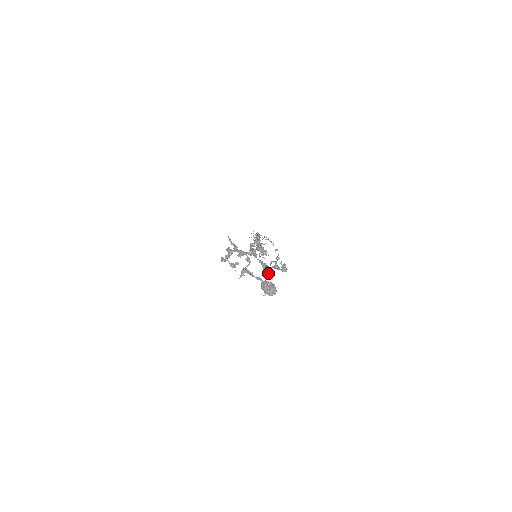
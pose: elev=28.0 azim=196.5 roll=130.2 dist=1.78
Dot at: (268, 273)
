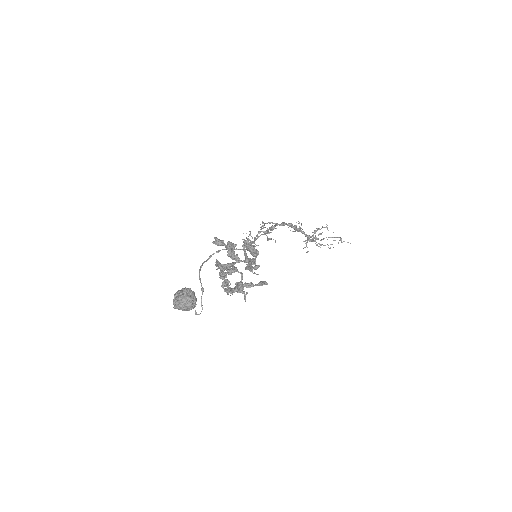
Dot at: (249, 269)
